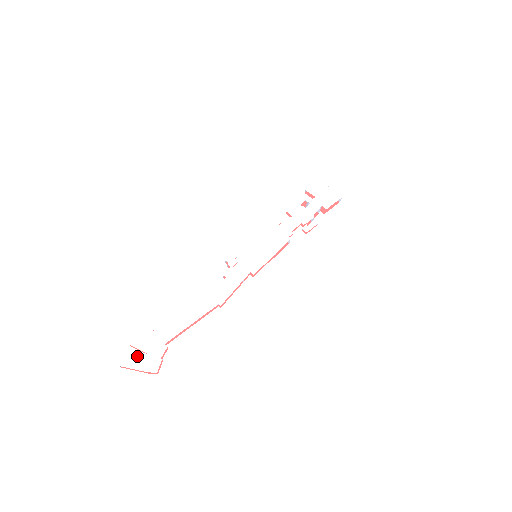
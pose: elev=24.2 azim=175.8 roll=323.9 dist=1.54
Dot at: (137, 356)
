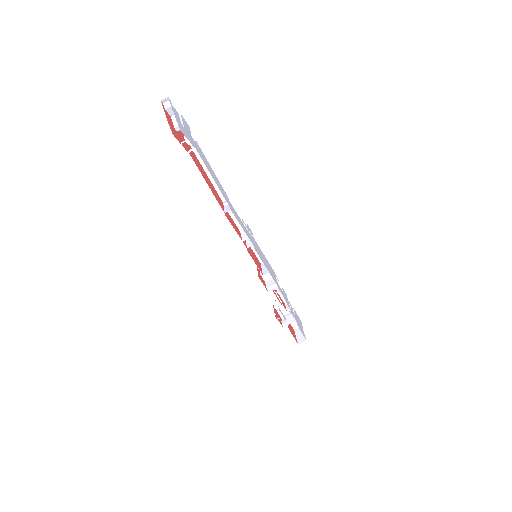
Dot at: (179, 117)
